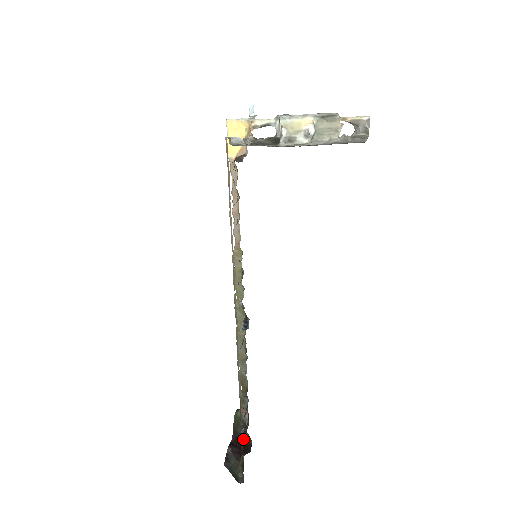
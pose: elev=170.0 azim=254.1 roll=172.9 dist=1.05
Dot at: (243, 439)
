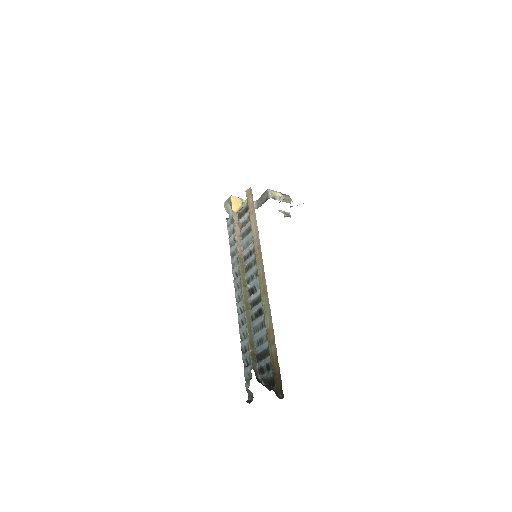
Dot at: (263, 385)
